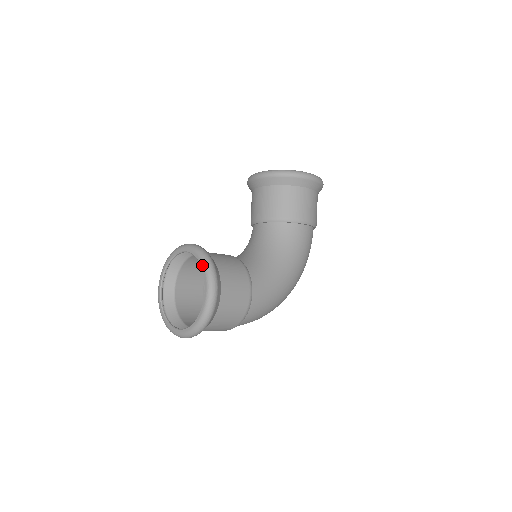
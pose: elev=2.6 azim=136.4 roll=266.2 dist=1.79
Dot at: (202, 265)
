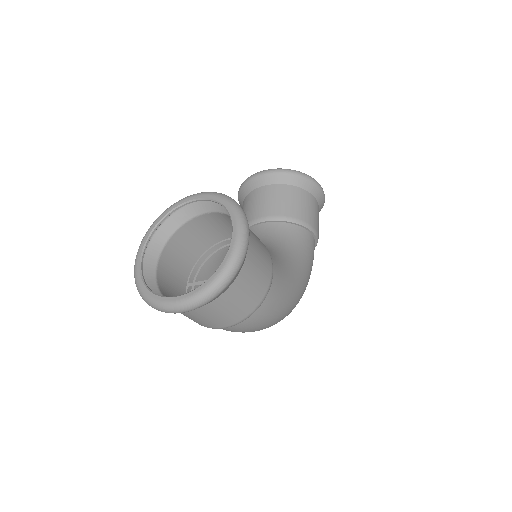
Dot at: (228, 206)
